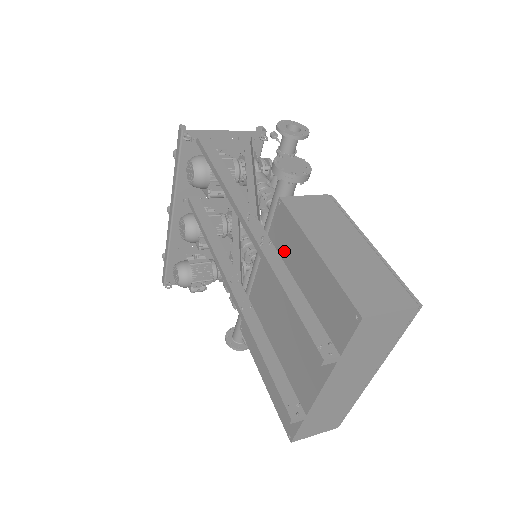
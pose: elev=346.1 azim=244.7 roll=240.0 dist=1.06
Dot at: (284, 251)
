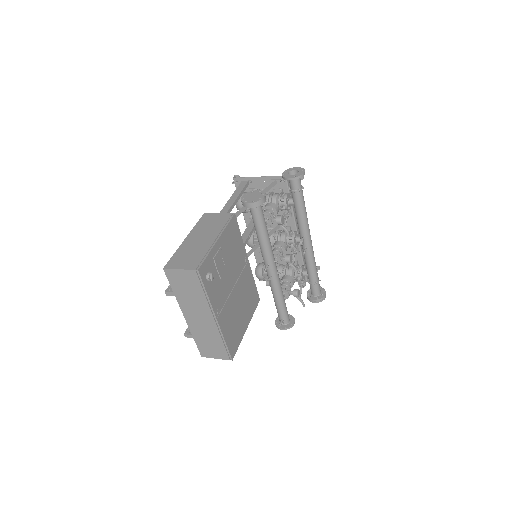
Dot at: occluded
